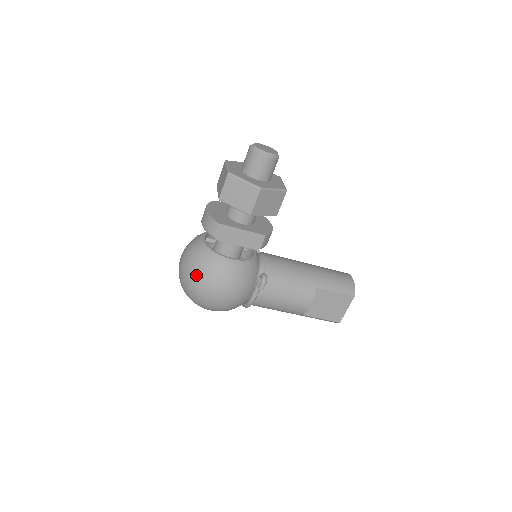
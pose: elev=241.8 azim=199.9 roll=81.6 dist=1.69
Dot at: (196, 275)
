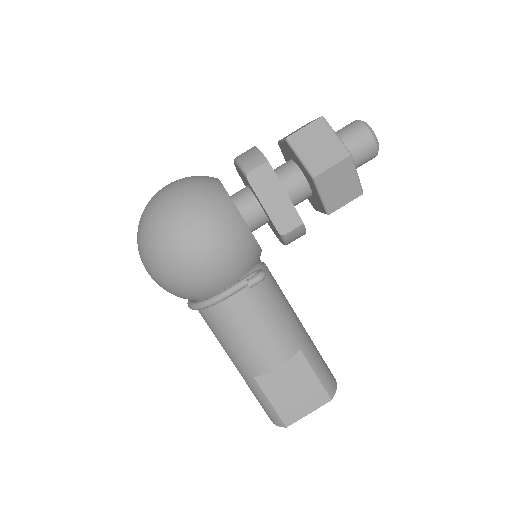
Dot at: (185, 200)
